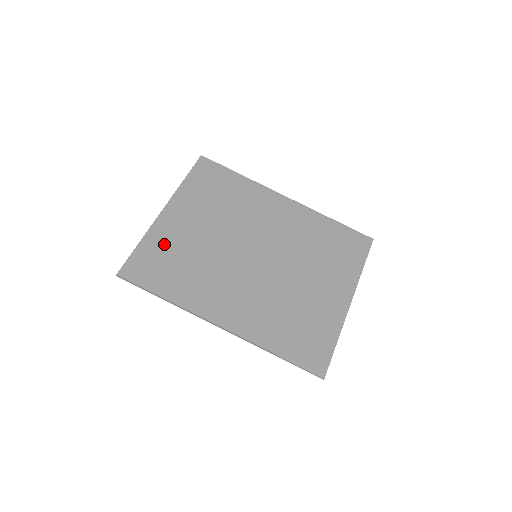
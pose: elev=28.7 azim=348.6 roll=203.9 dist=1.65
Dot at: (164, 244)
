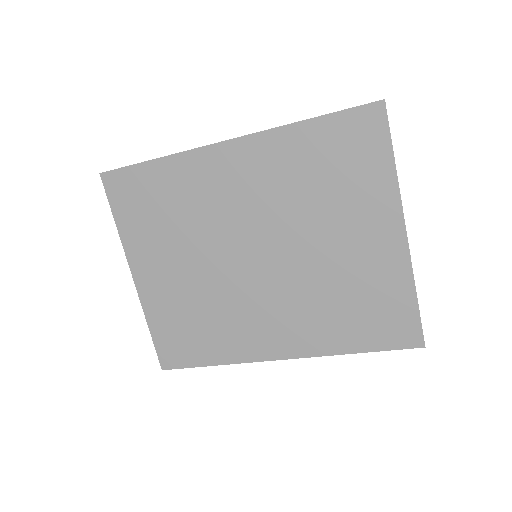
Dot at: (167, 314)
